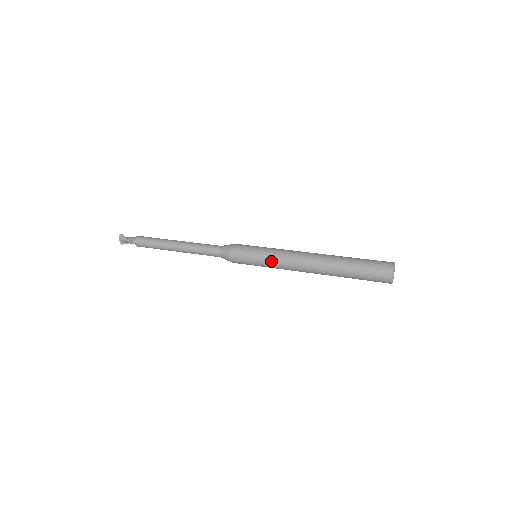
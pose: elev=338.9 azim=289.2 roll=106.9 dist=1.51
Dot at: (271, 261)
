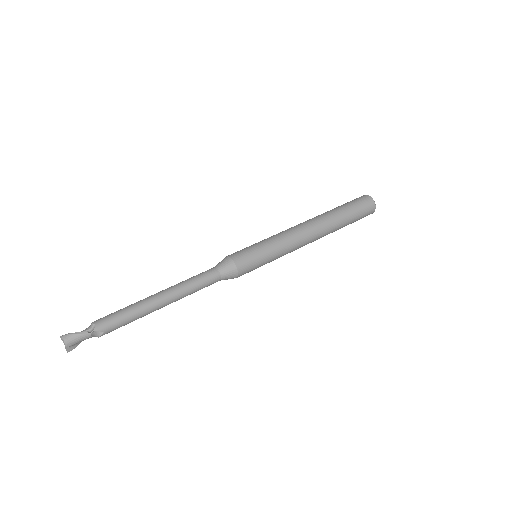
Dot at: (280, 247)
